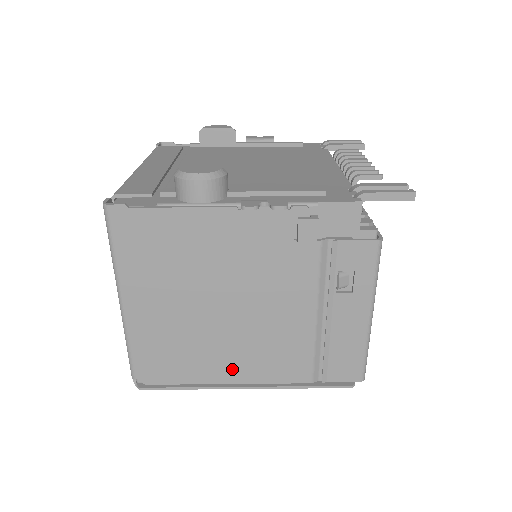
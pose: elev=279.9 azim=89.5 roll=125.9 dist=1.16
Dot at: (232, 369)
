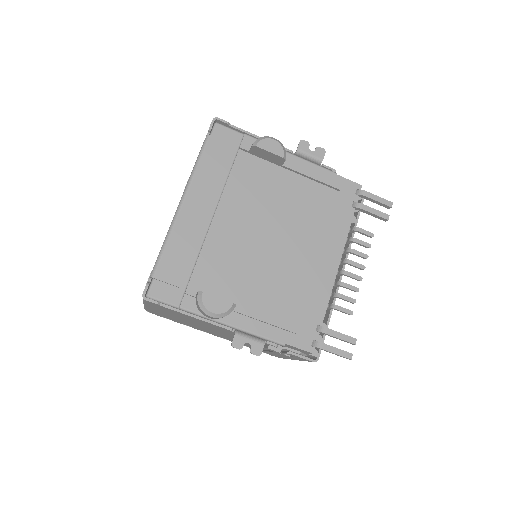
Dot at: occluded
